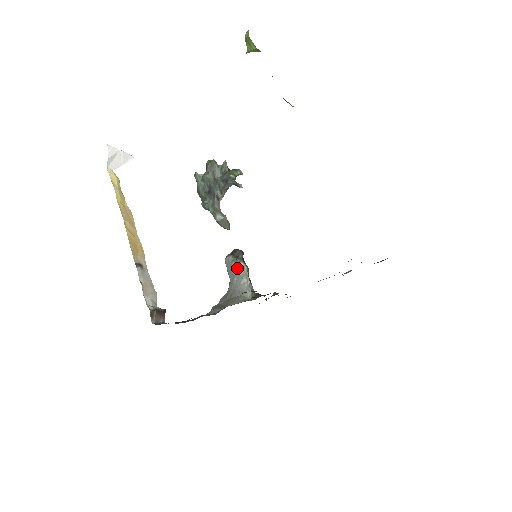
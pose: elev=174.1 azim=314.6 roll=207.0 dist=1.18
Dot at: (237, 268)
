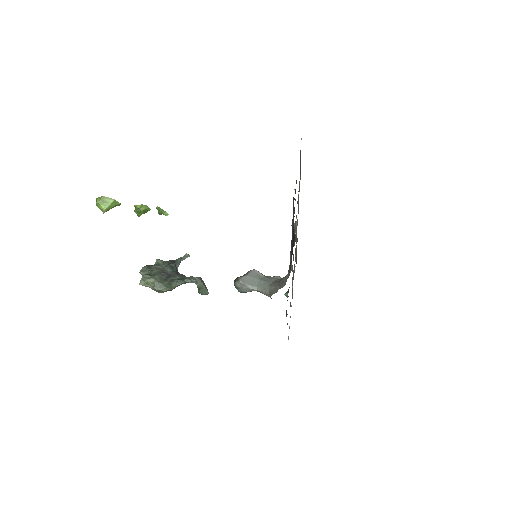
Dot at: (254, 274)
